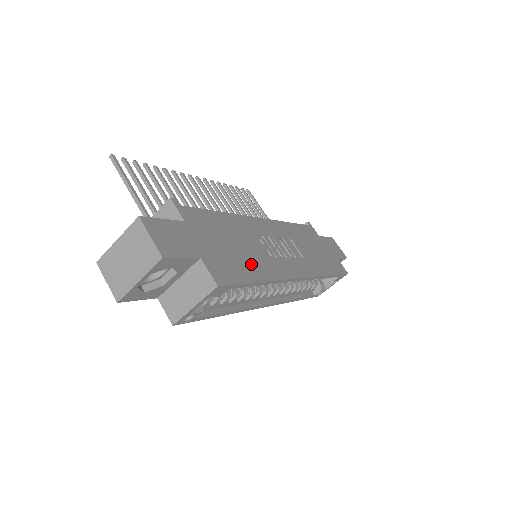
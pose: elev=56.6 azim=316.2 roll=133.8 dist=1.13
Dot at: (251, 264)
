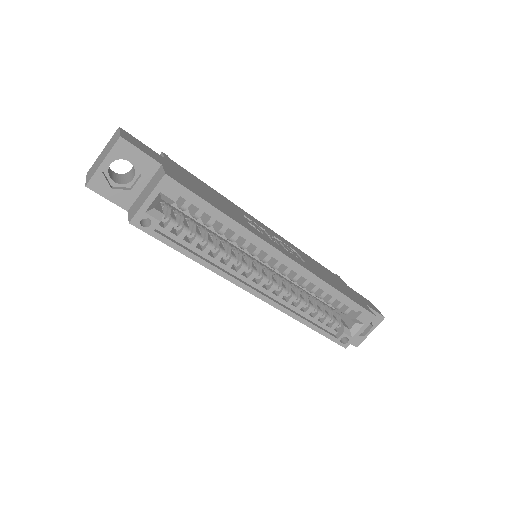
Dot at: (222, 207)
